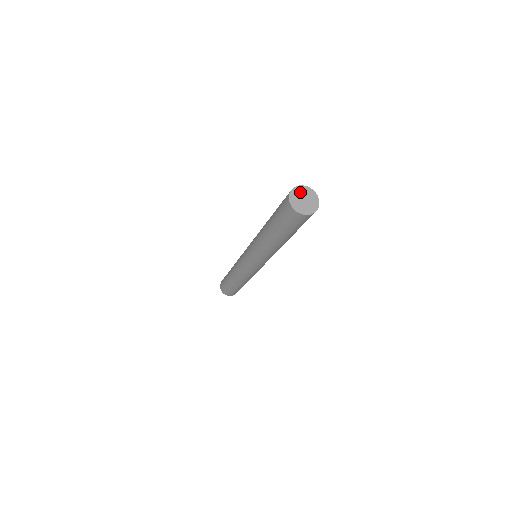
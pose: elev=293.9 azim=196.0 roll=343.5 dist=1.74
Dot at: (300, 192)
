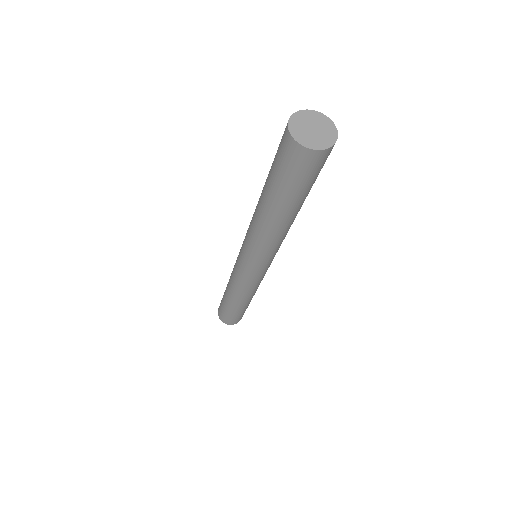
Dot at: (314, 119)
